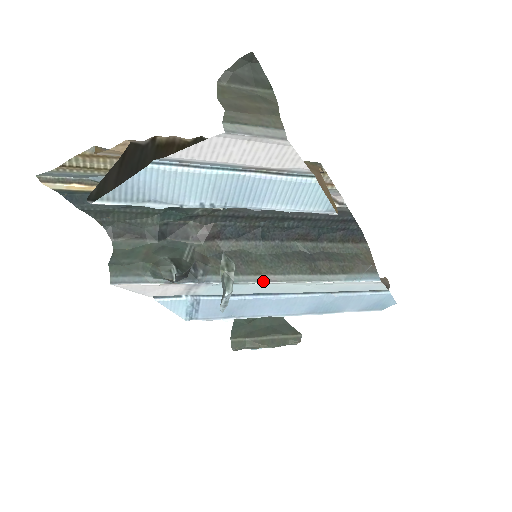
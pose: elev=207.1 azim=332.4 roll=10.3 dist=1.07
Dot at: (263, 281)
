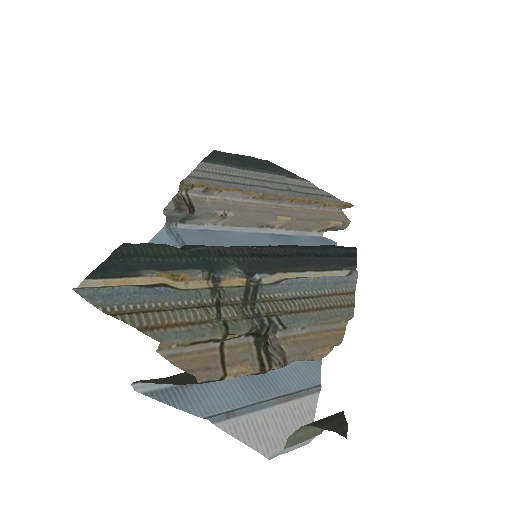
Dot at: occluded
